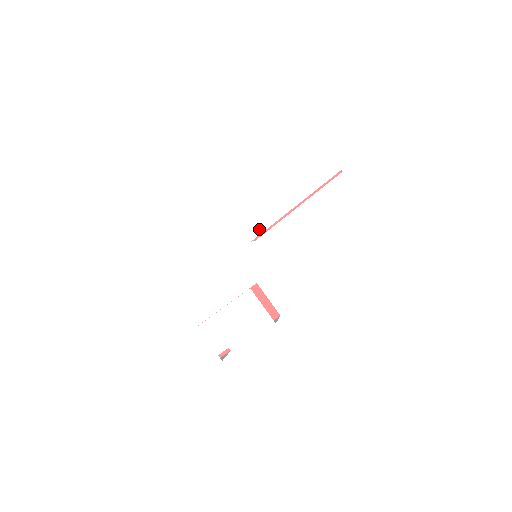
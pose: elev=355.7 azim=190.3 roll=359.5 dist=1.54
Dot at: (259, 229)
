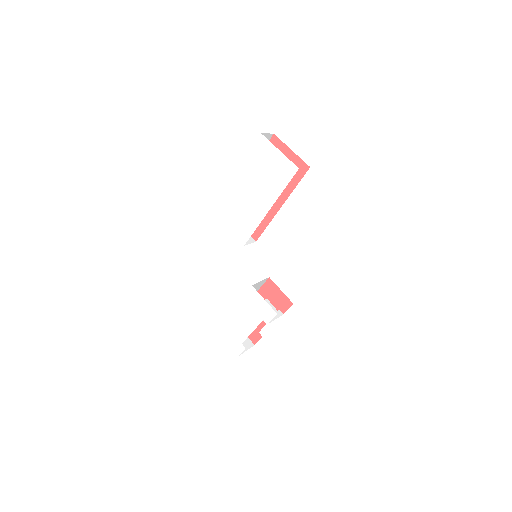
Dot at: (247, 234)
